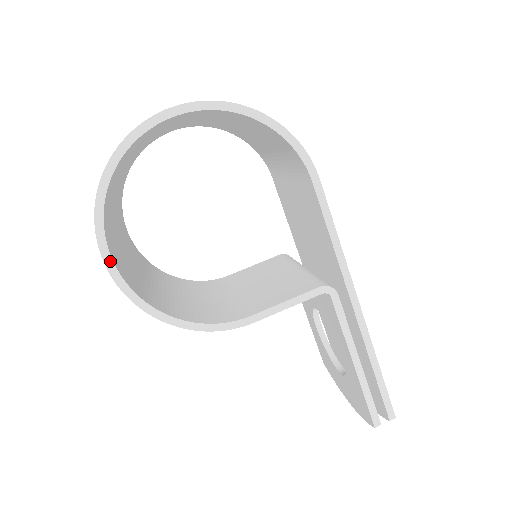
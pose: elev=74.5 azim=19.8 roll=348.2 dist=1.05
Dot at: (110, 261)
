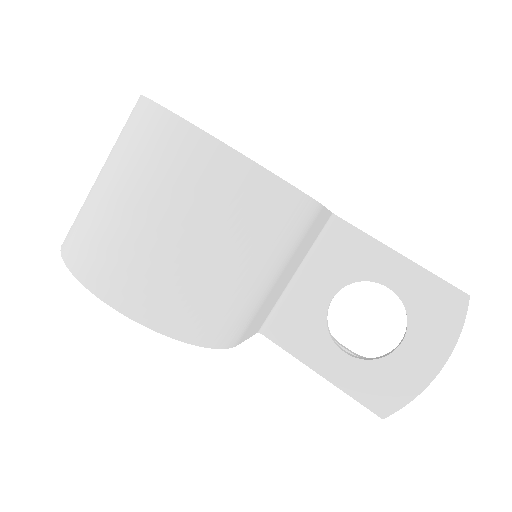
Dot at: (194, 125)
